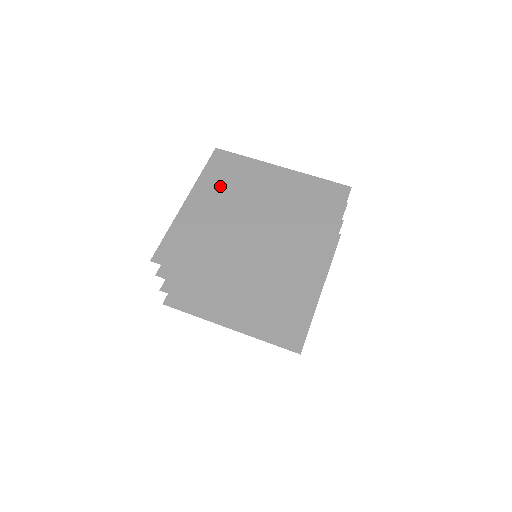
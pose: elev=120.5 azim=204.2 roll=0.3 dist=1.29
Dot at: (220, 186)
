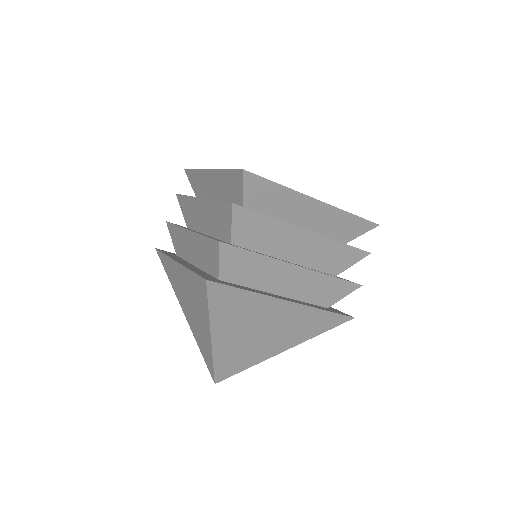
Dot at: occluded
